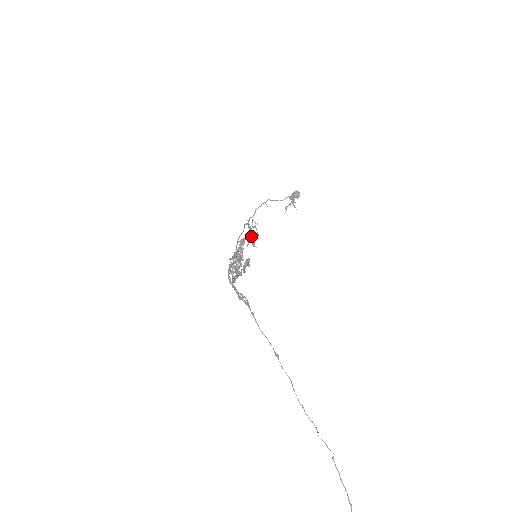
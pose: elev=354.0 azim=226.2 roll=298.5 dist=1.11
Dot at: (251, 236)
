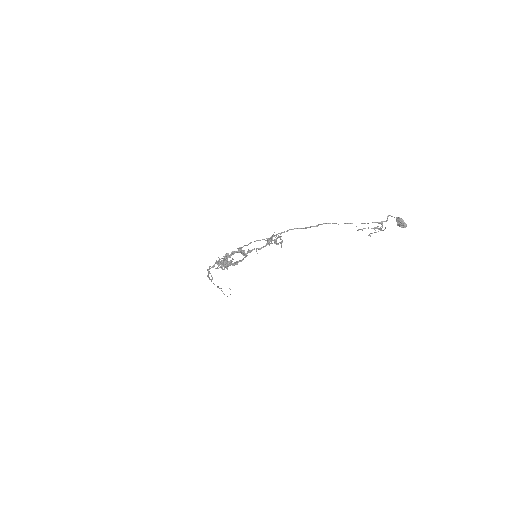
Dot at: (273, 240)
